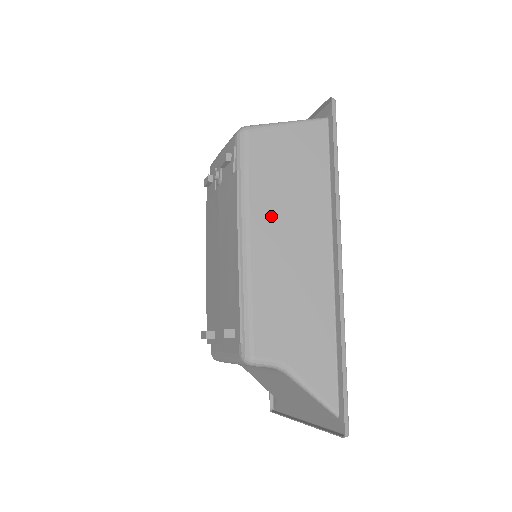
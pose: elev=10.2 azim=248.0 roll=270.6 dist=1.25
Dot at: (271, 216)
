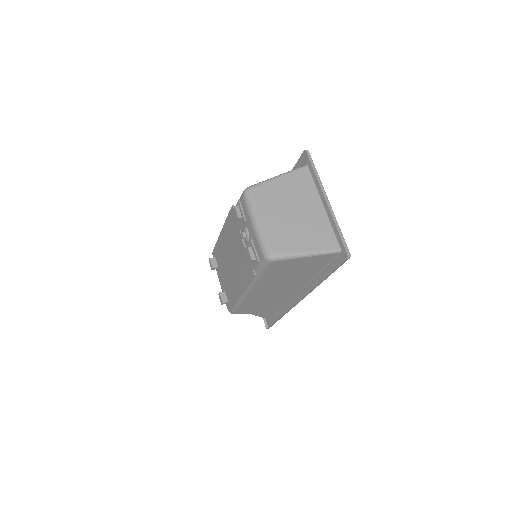
Dot at: (268, 285)
